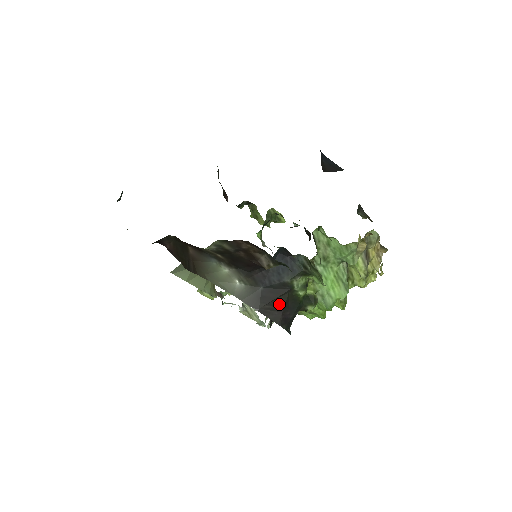
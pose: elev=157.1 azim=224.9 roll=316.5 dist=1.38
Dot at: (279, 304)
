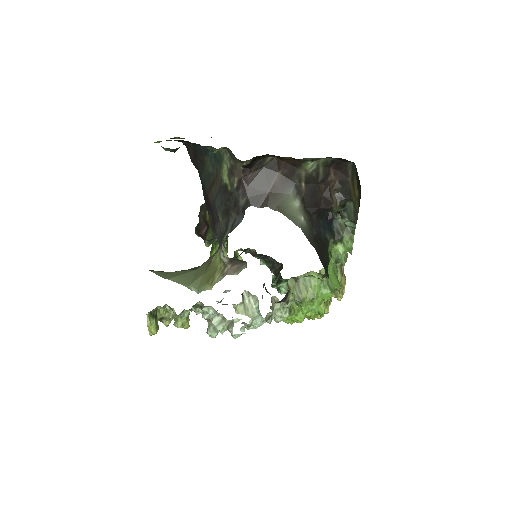
Dot at: (323, 253)
